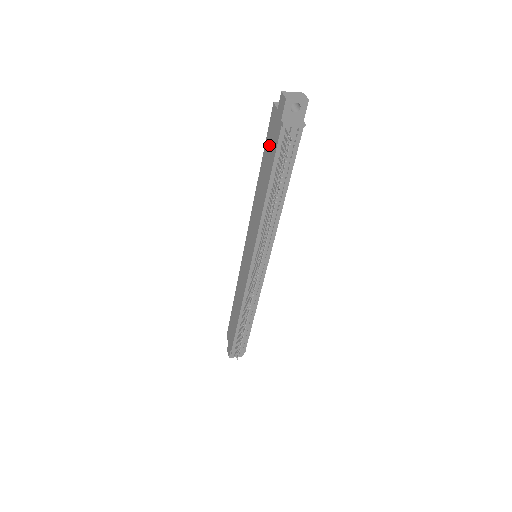
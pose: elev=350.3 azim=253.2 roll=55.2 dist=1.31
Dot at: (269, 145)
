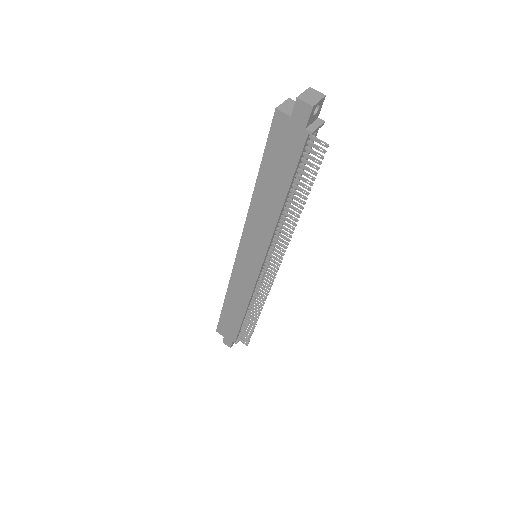
Dot at: (277, 154)
